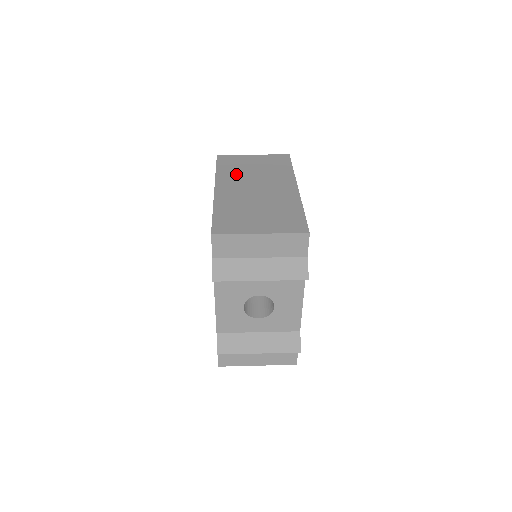
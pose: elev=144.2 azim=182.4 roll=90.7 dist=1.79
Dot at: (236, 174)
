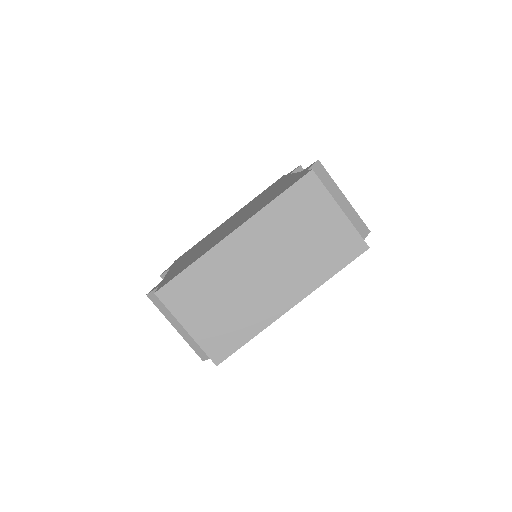
Dot at: (278, 229)
